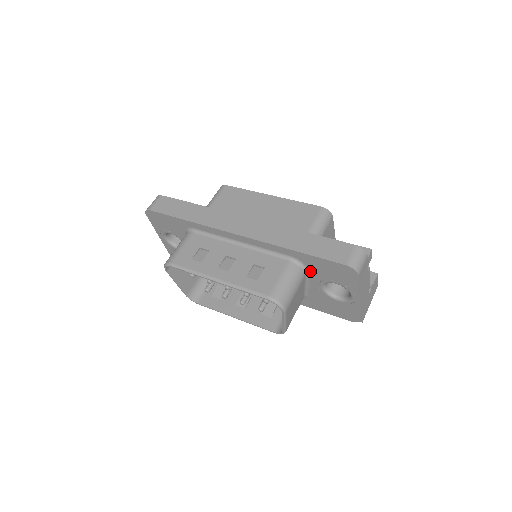
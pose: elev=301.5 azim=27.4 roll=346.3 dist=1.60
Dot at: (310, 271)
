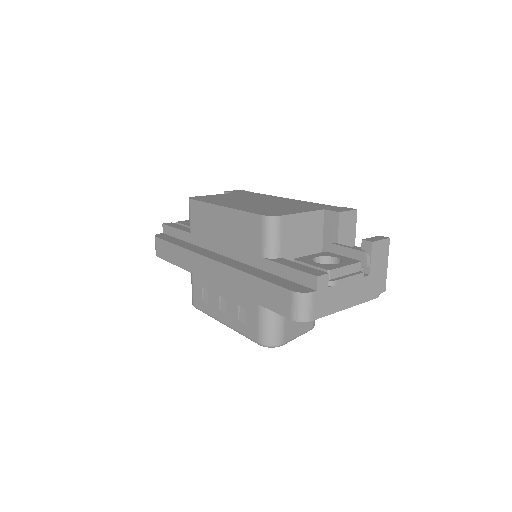
Dot at: occluded
